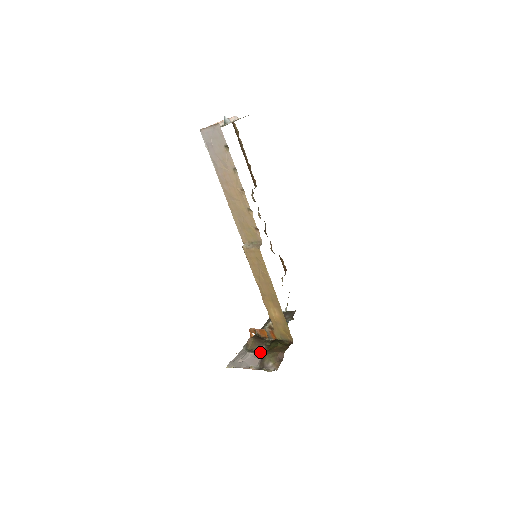
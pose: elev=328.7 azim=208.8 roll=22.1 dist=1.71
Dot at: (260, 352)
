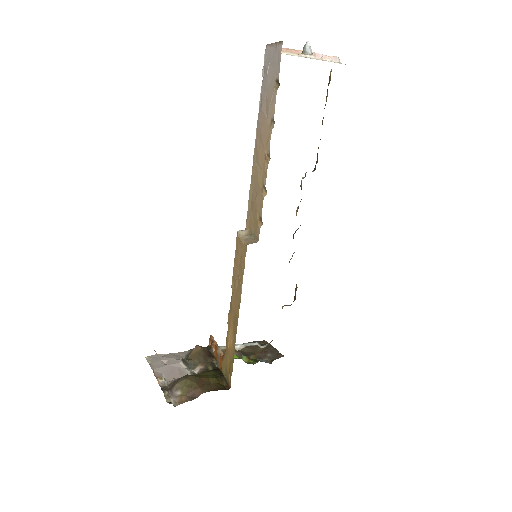
Dot at: (193, 370)
